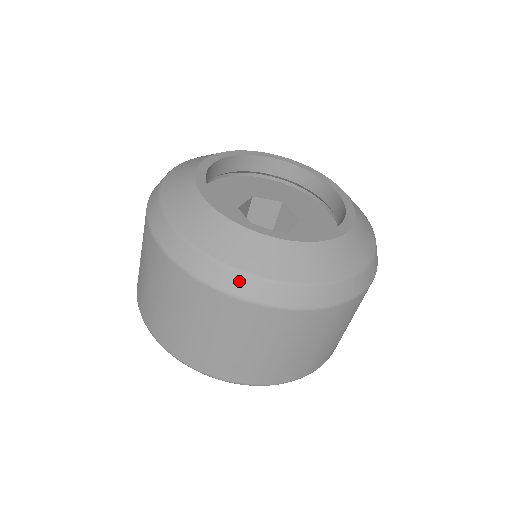
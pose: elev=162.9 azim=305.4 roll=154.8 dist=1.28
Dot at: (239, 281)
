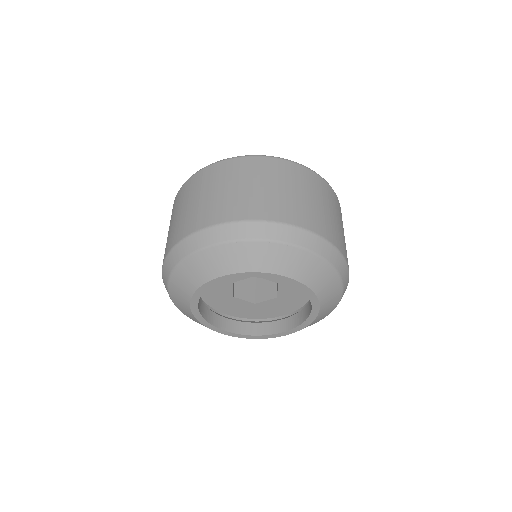
Dot at: occluded
